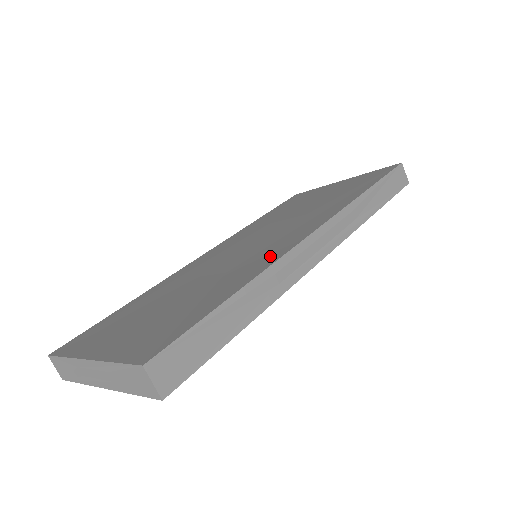
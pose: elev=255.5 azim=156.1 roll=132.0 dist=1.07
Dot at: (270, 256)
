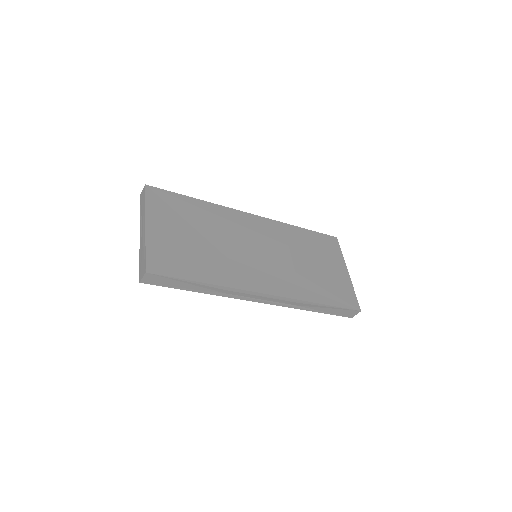
Dot at: (242, 280)
